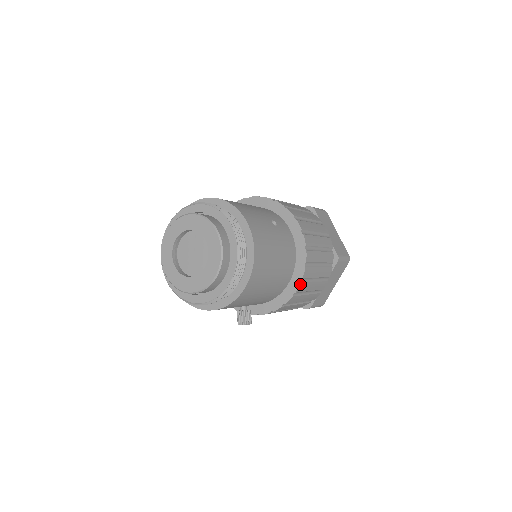
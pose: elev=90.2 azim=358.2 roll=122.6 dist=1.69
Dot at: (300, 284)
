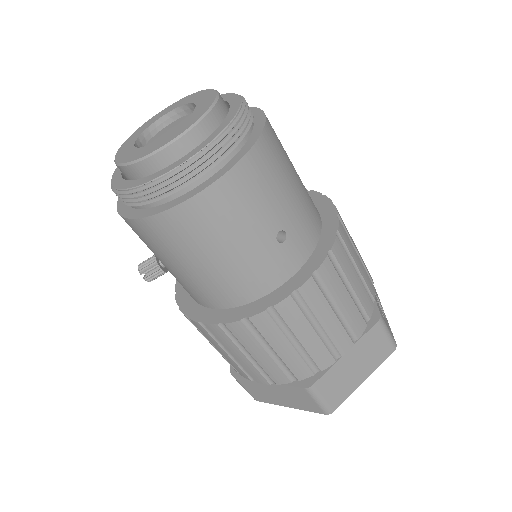
Dot at: (217, 324)
